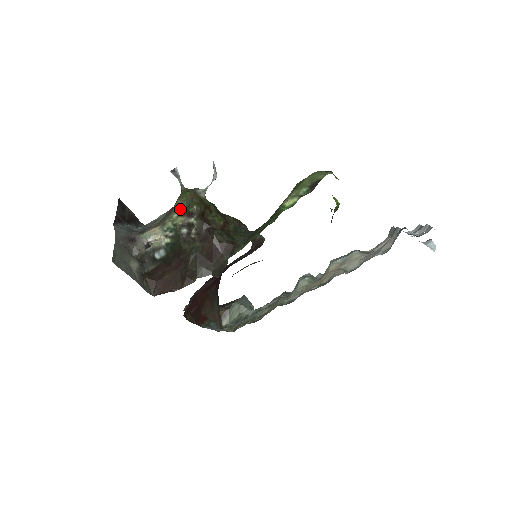
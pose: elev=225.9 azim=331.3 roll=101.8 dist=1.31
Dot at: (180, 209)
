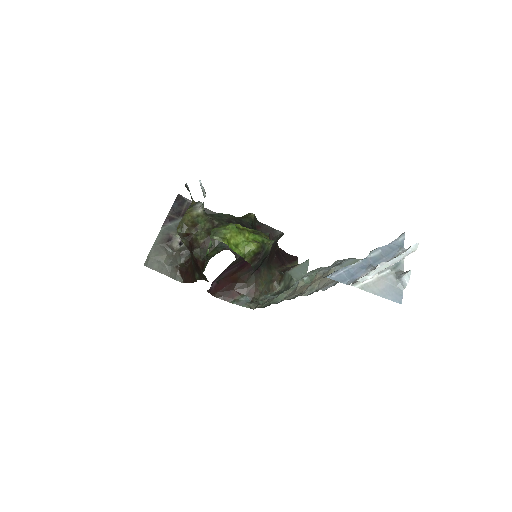
Dot at: occluded
